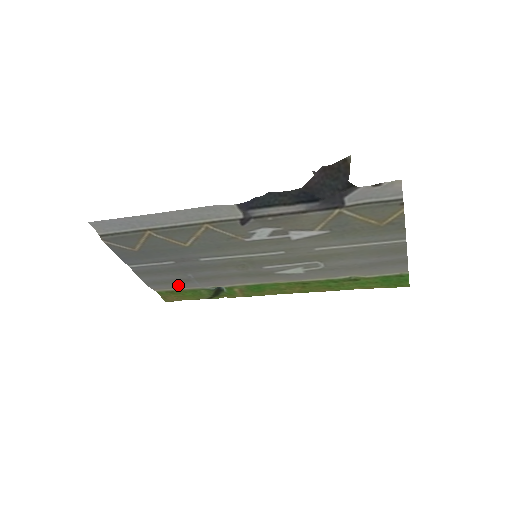
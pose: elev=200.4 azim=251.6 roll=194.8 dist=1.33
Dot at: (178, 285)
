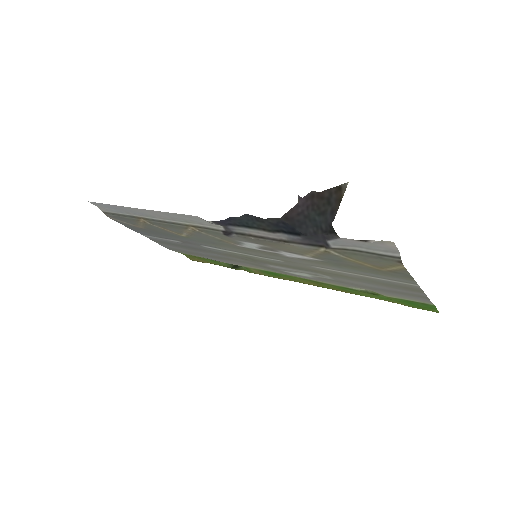
Dot at: (195, 255)
